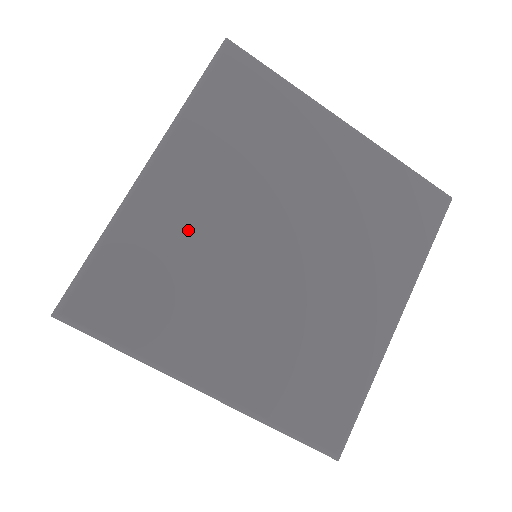
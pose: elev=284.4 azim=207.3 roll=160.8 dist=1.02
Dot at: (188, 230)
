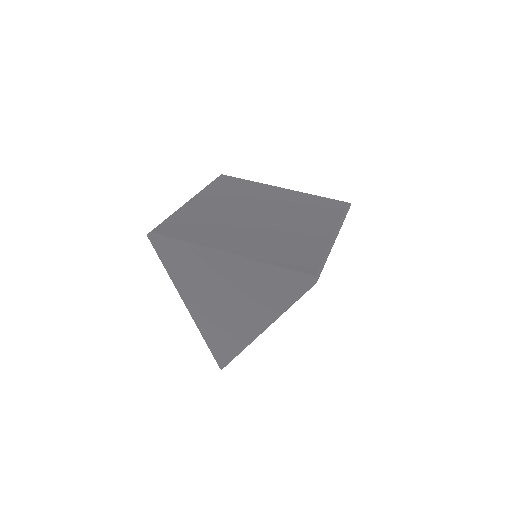
Dot at: (211, 212)
